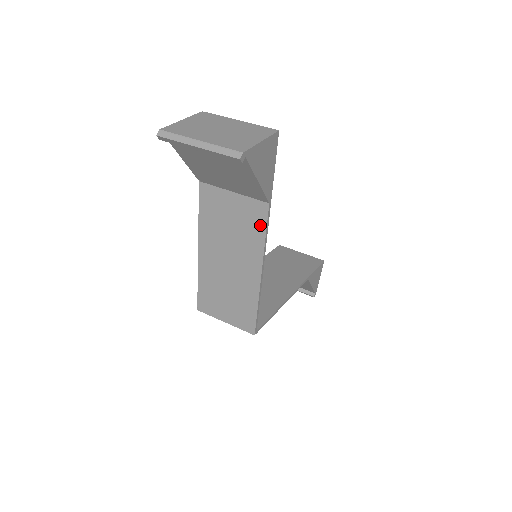
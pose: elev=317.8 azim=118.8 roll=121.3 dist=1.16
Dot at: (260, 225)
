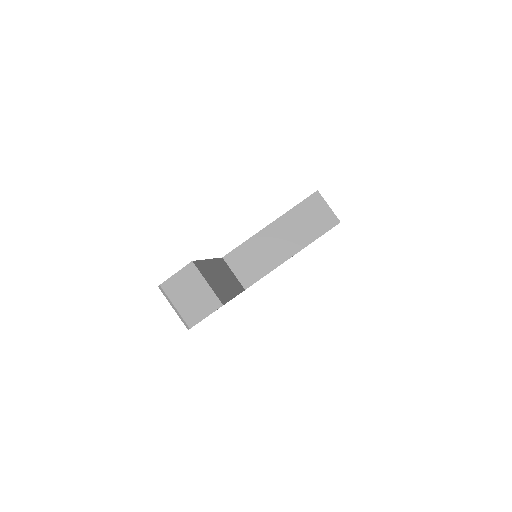
Dot at: occluded
